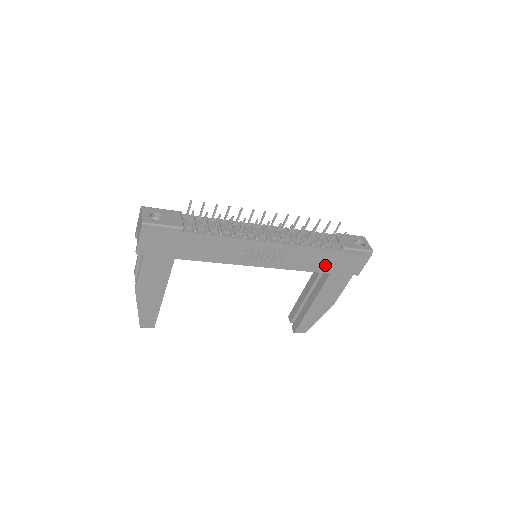
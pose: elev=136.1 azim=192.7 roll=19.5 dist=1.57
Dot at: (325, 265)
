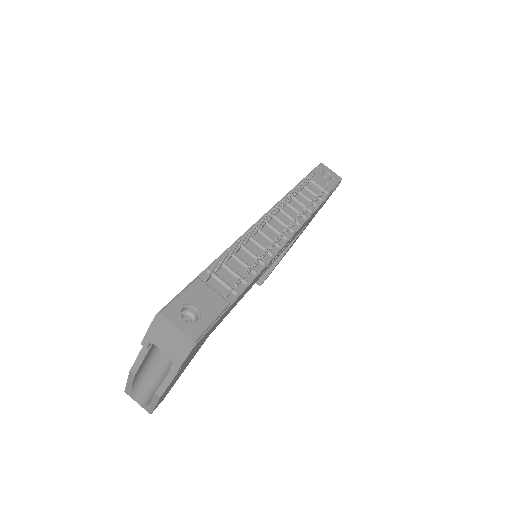
Dot at: occluded
